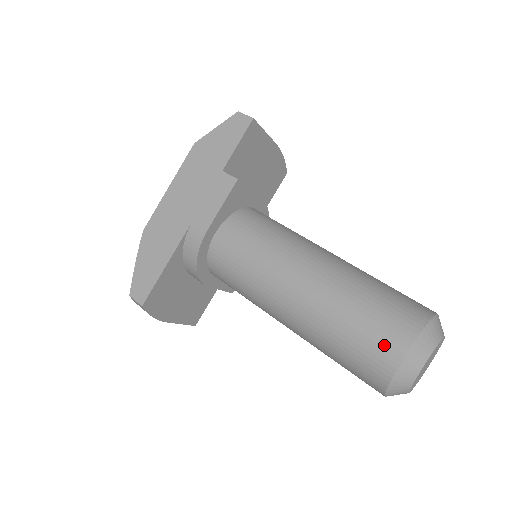
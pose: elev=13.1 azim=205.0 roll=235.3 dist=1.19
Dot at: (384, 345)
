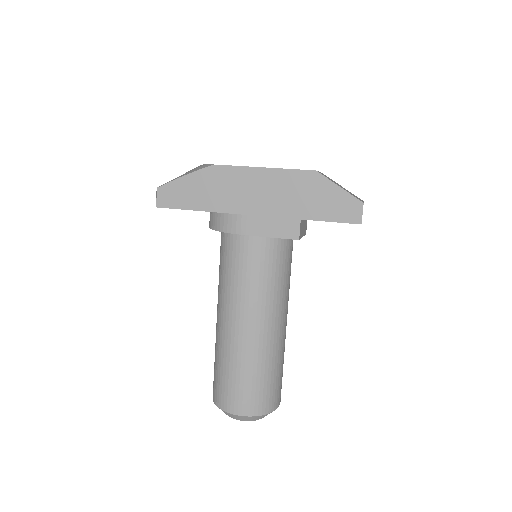
Dot at: (236, 401)
